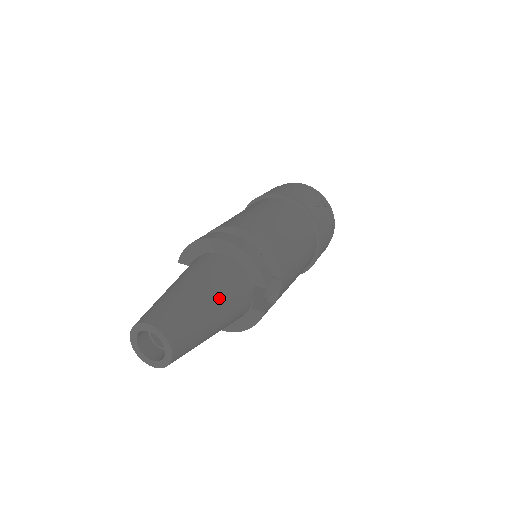
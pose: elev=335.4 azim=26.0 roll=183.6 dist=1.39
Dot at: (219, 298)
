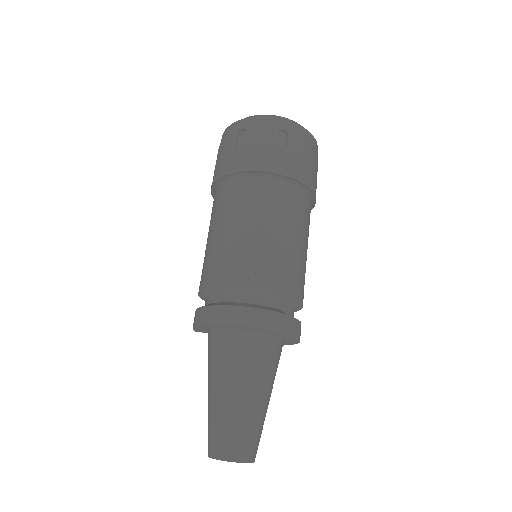
Dot at: (253, 383)
